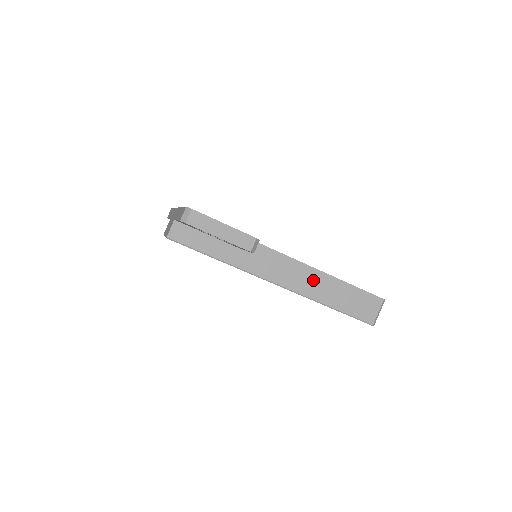
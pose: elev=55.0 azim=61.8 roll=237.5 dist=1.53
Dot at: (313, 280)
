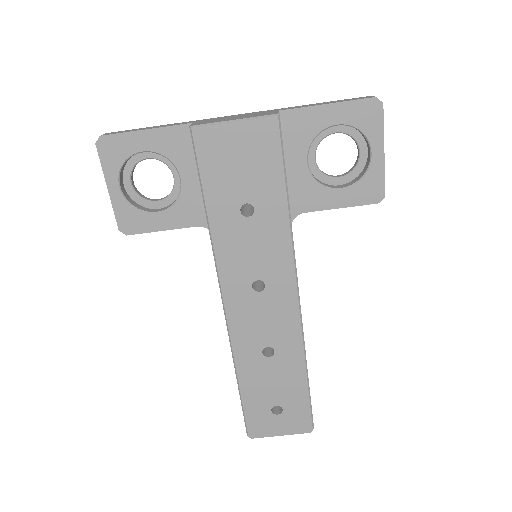
Dot at: occluded
